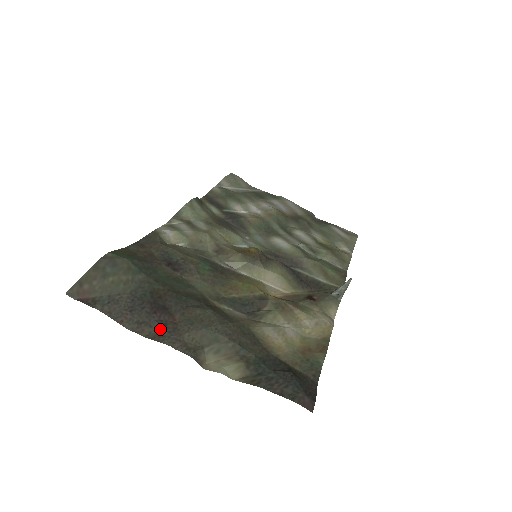
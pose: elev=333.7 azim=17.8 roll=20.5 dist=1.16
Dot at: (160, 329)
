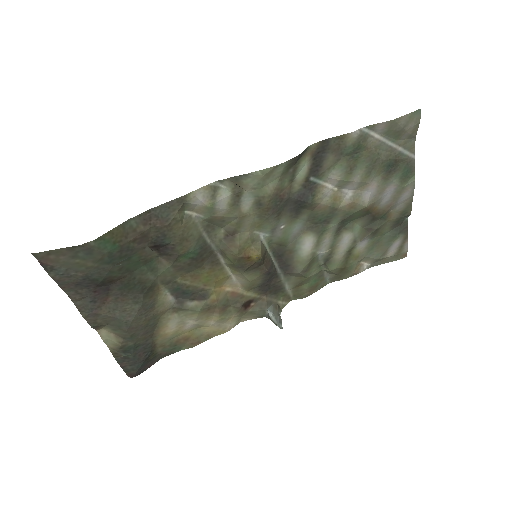
Dot at: (88, 304)
